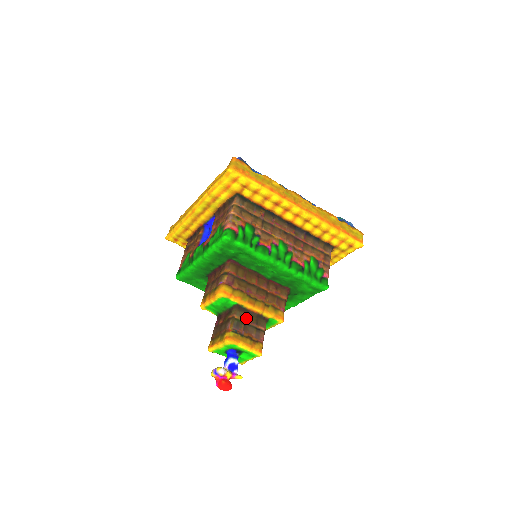
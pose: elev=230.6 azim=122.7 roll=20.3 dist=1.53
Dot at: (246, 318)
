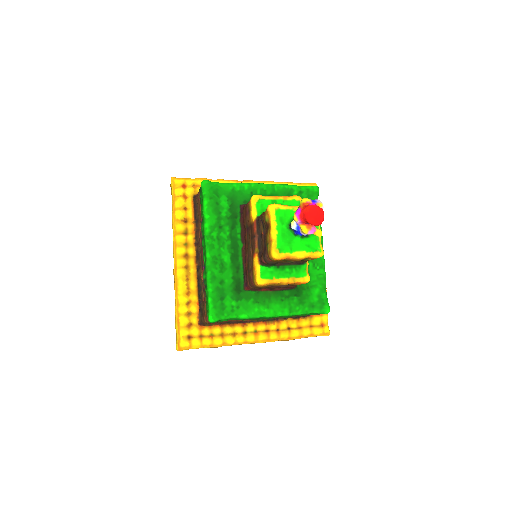
Dot at: occluded
